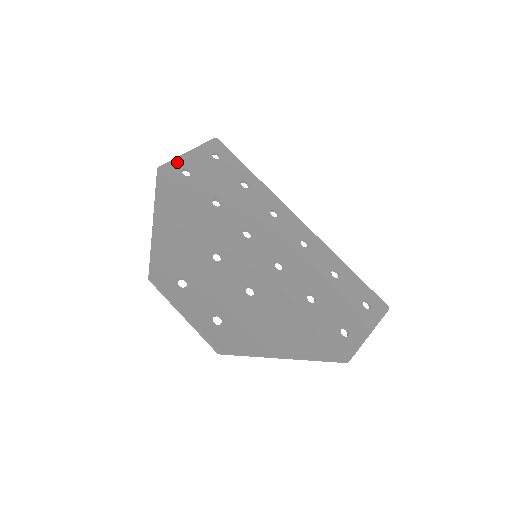
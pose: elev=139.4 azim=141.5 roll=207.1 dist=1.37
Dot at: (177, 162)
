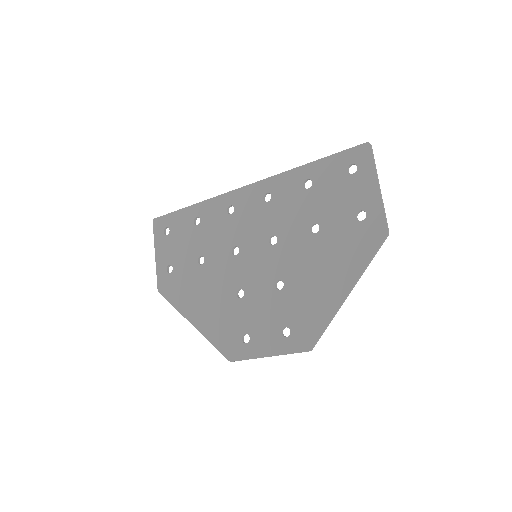
Dot at: (159, 271)
